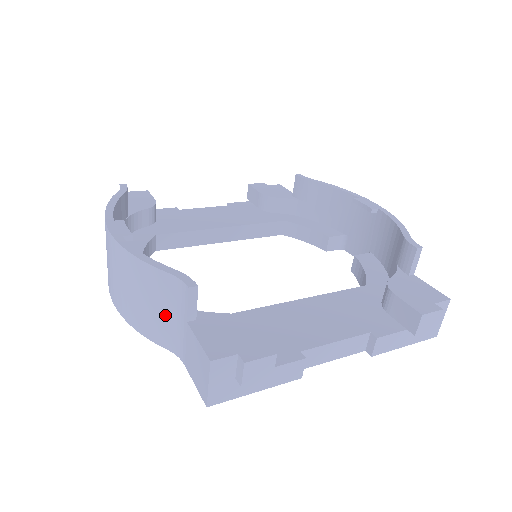
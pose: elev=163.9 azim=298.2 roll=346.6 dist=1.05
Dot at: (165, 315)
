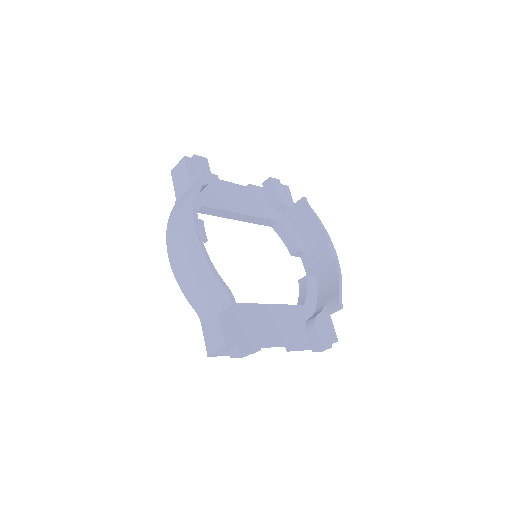
Dot at: (206, 299)
